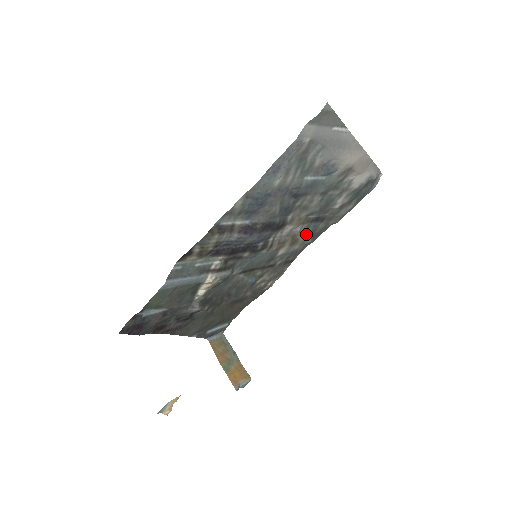
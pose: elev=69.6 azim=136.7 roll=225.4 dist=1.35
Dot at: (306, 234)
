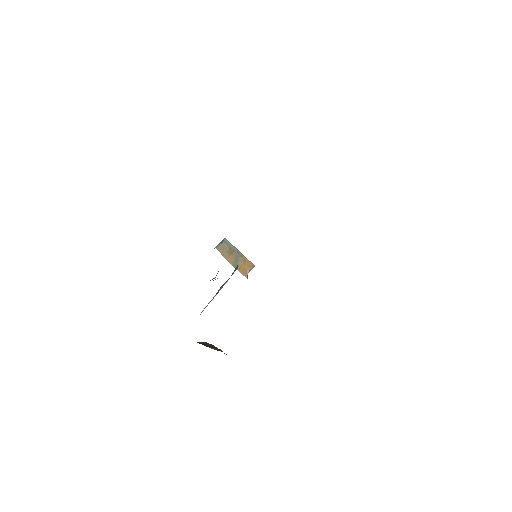
Dot at: occluded
